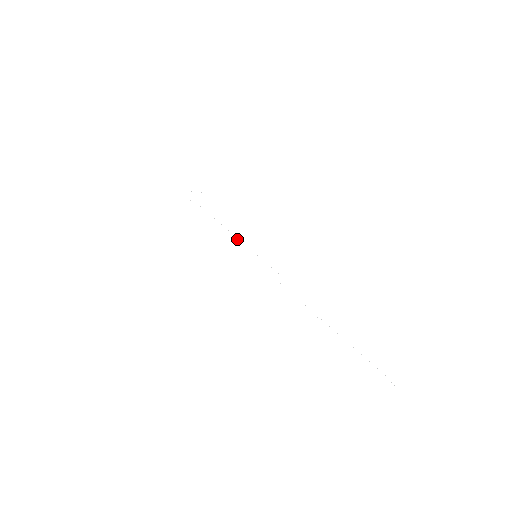
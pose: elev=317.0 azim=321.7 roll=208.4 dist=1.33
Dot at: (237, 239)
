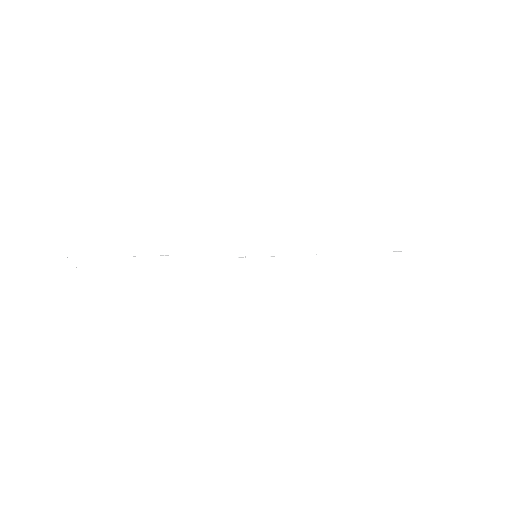
Dot at: occluded
